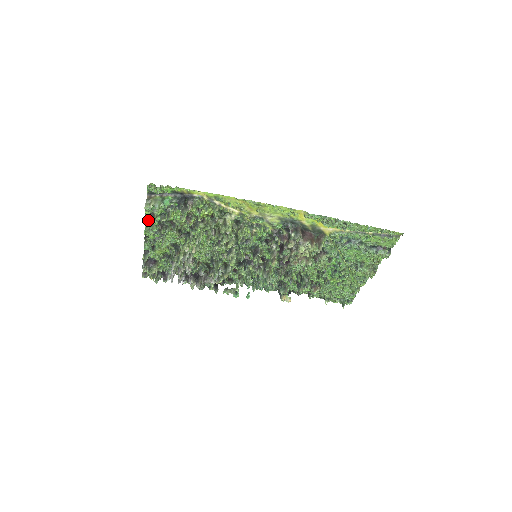
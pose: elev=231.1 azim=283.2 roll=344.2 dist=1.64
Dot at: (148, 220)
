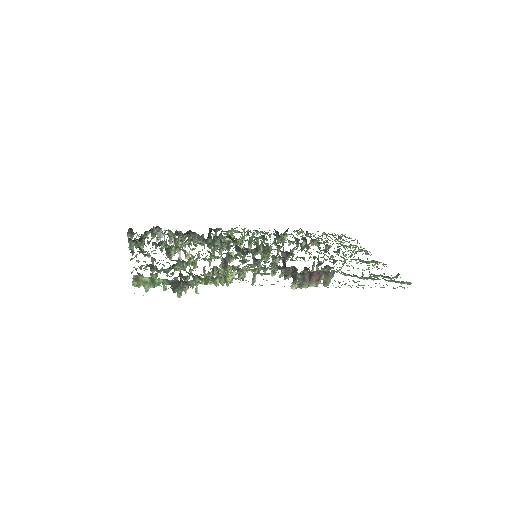
Dot at: (135, 268)
